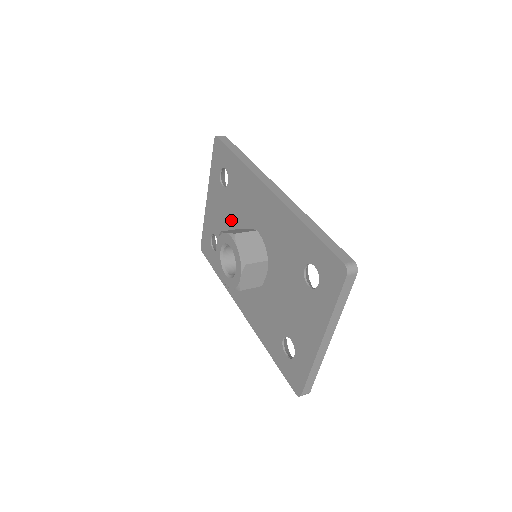
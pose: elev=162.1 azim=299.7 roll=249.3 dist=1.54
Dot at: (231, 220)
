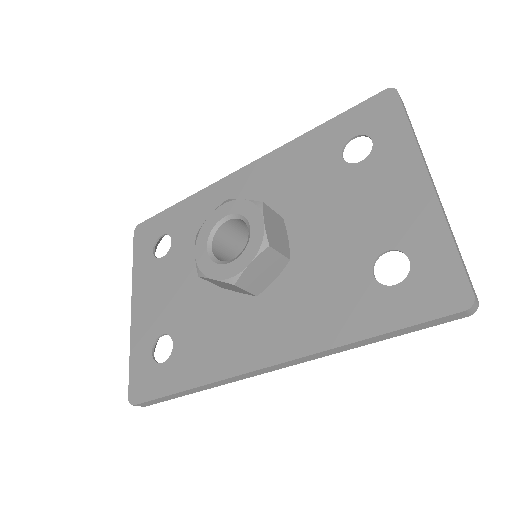
Dot at: (192, 271)
